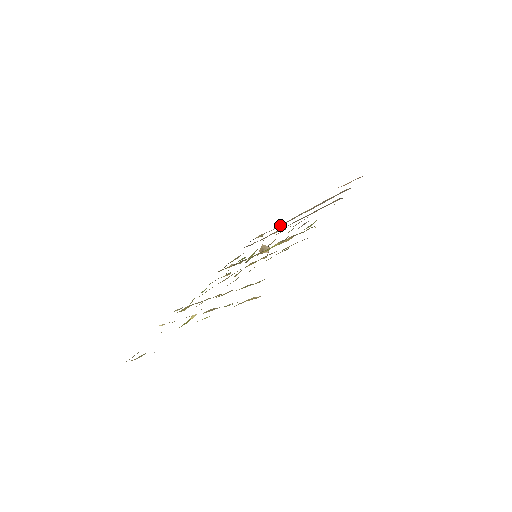
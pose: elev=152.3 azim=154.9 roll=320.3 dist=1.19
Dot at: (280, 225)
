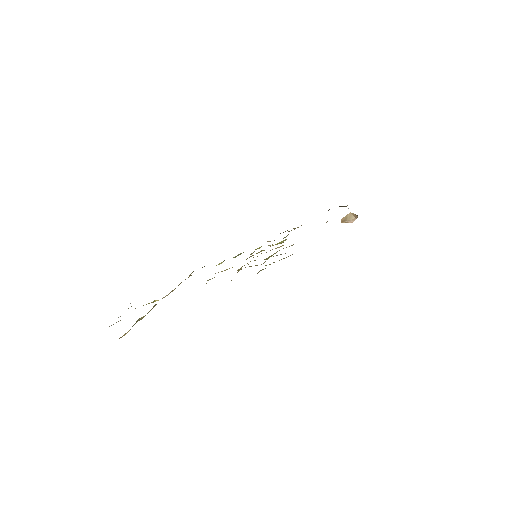
Dot at: occluded
